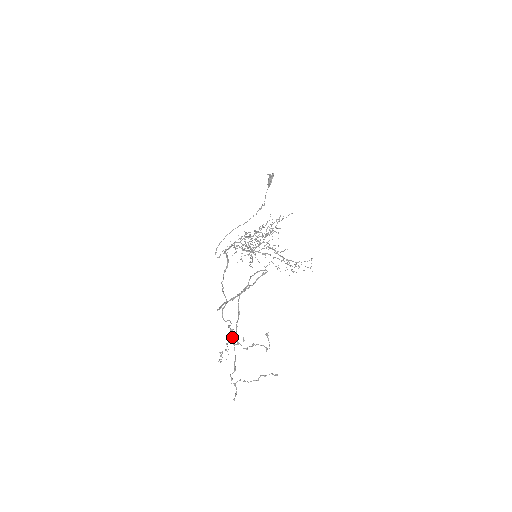
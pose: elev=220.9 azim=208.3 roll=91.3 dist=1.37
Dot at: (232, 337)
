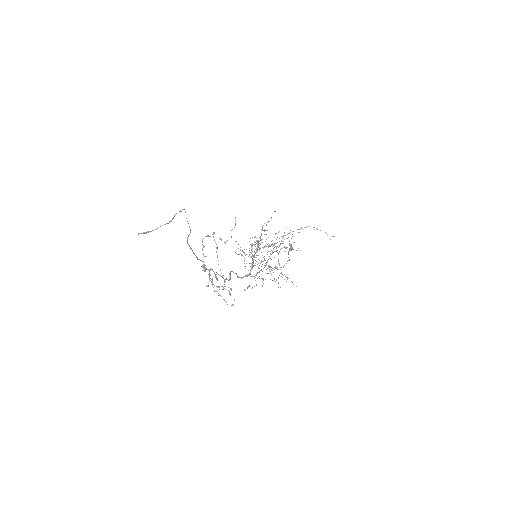
Dot at: occluded
